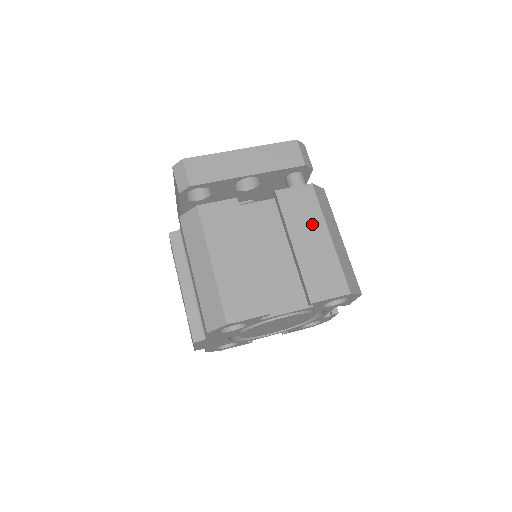
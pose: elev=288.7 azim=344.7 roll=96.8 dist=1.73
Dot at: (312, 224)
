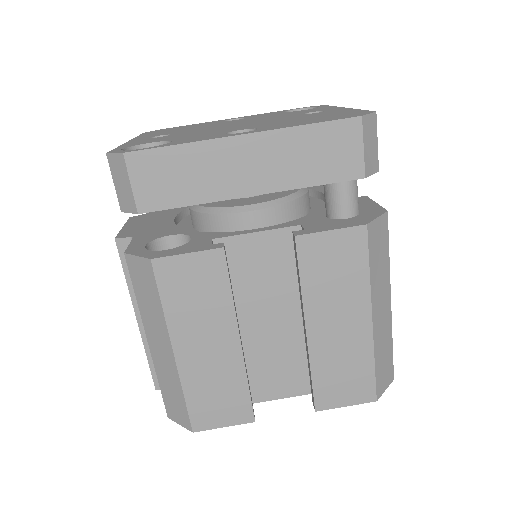
Dot at: (347, 299)
